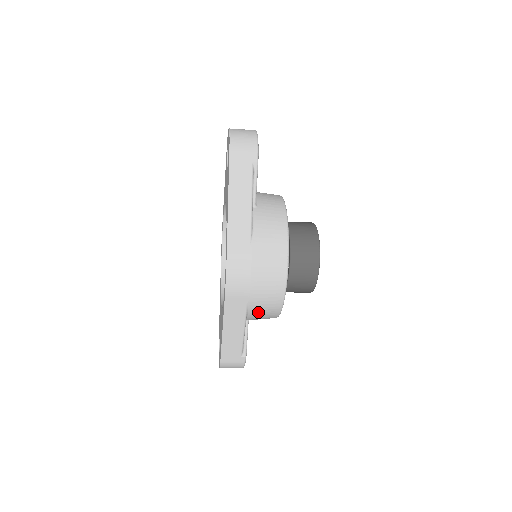
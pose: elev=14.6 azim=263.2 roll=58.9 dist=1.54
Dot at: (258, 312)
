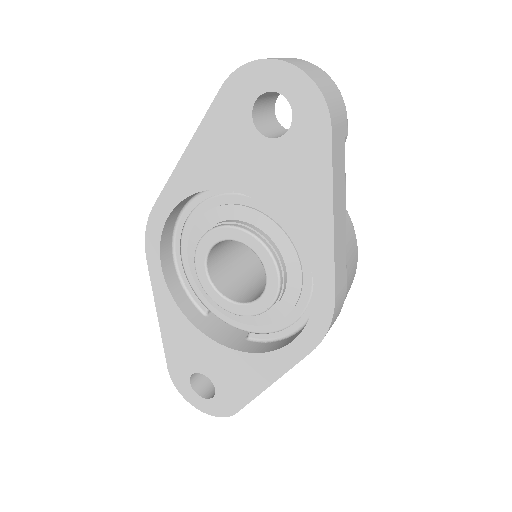
Dot at: occluded
